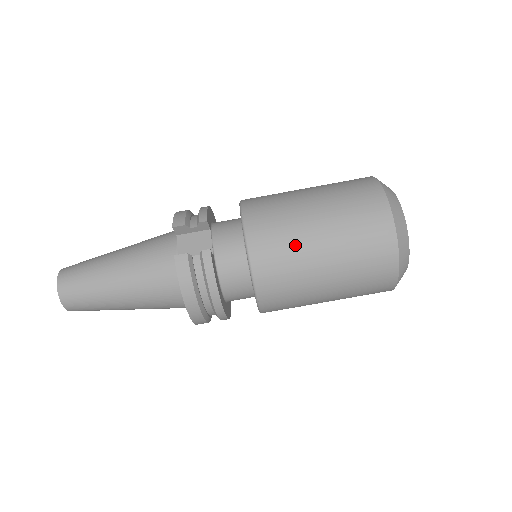
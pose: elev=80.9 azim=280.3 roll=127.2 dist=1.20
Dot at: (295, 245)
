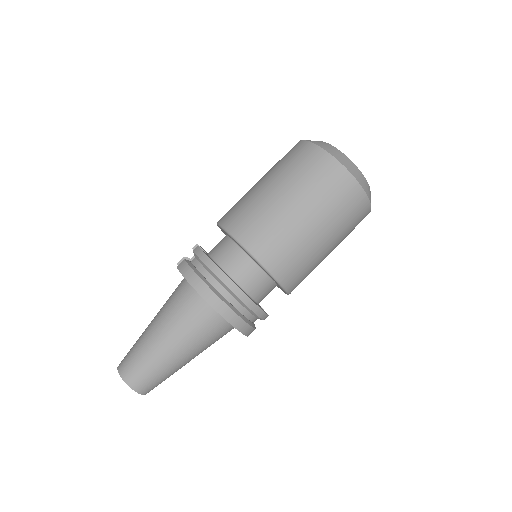
Dot at: (250, 199)
